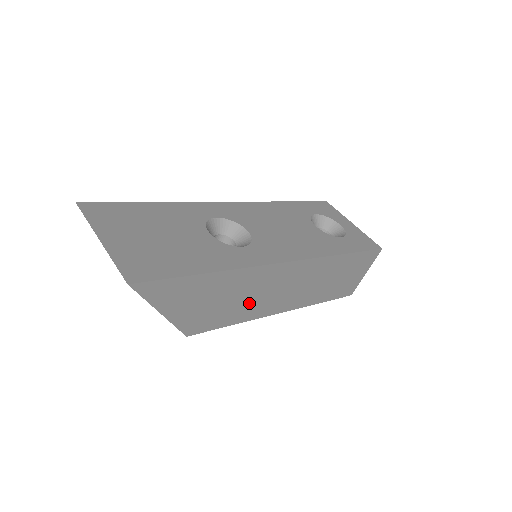
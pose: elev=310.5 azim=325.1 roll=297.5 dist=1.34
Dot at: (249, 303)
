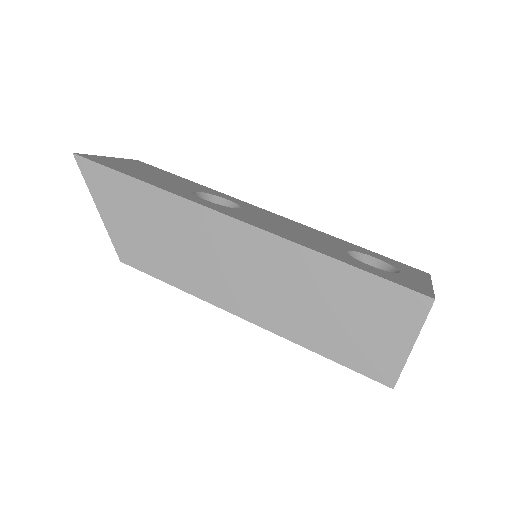
Dot at: (188, 260)
